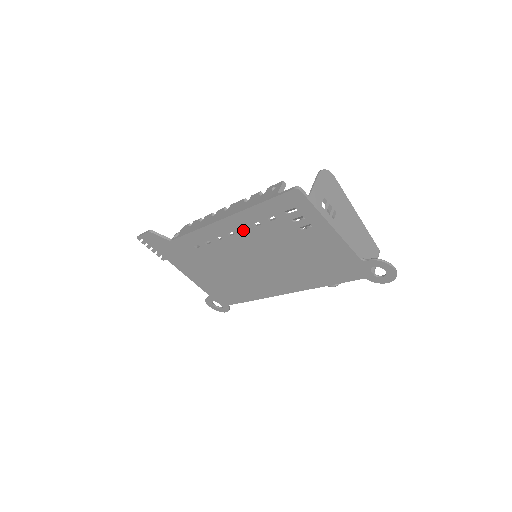
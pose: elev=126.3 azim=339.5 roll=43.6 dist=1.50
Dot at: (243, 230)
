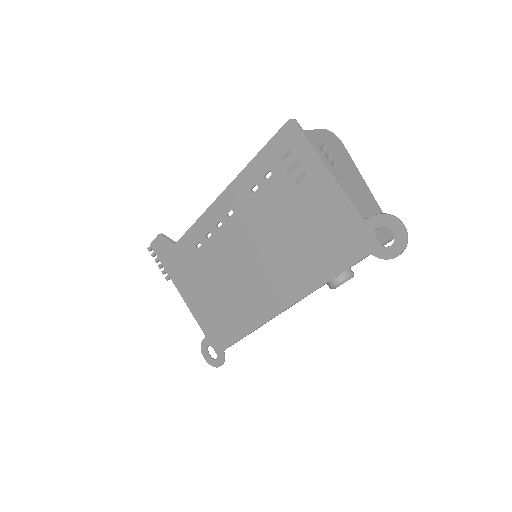
Dot at: (241, 203)
